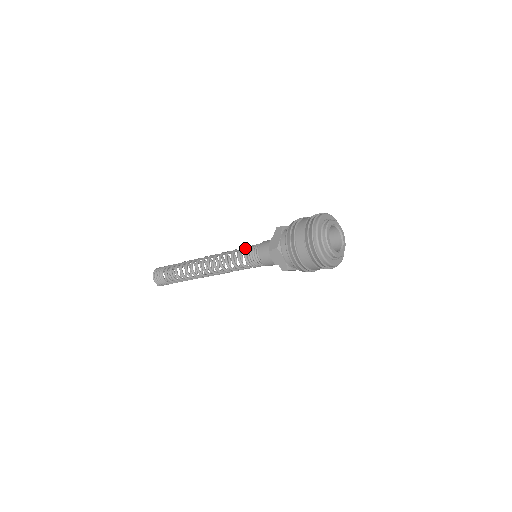
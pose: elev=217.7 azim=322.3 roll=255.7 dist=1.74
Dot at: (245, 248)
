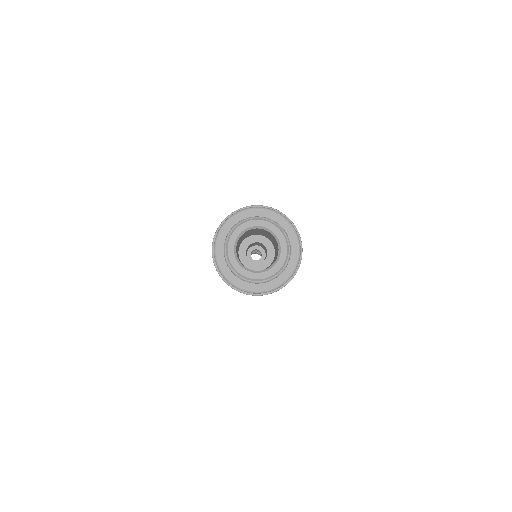
Dot at: occluded
